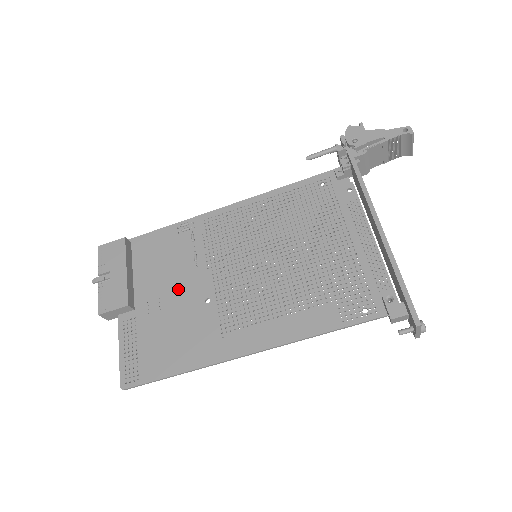
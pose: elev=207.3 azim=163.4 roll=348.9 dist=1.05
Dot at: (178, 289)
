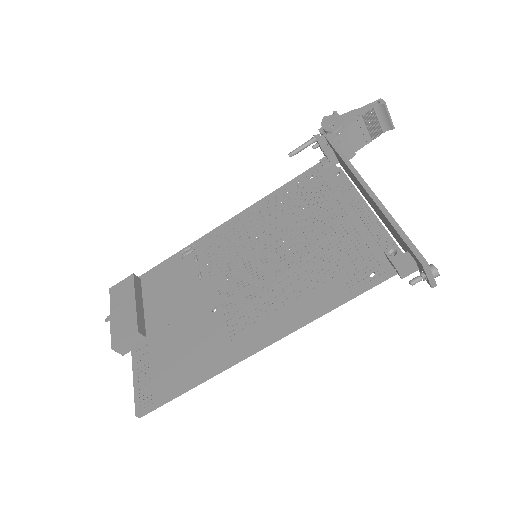
Dot at: (185, 307)
